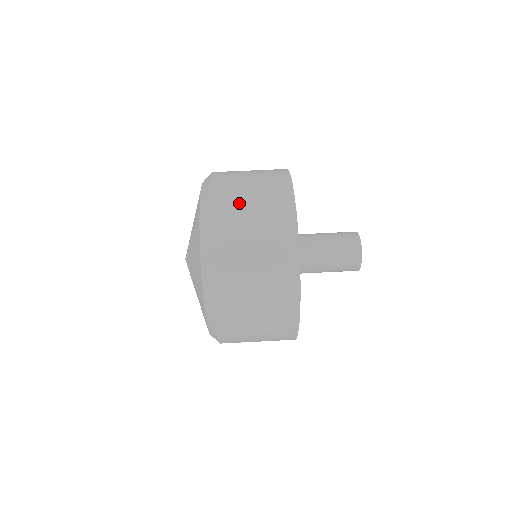
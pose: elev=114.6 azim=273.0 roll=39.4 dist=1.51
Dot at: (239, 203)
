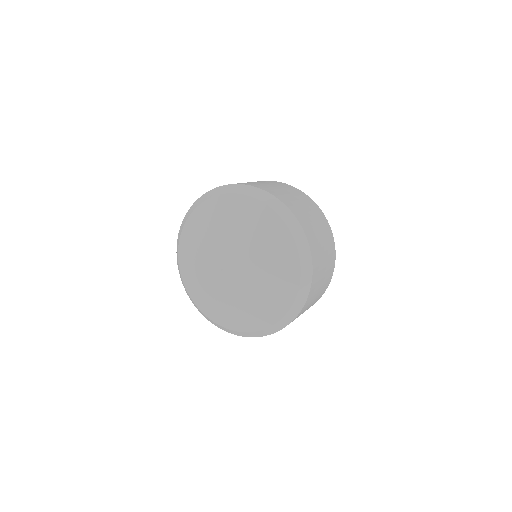
Dot at: (294, 201)
